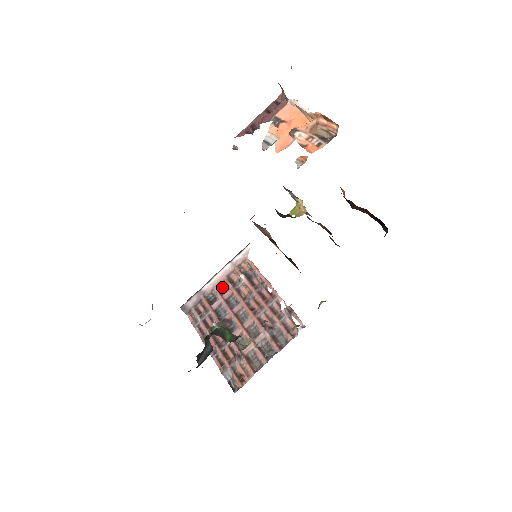
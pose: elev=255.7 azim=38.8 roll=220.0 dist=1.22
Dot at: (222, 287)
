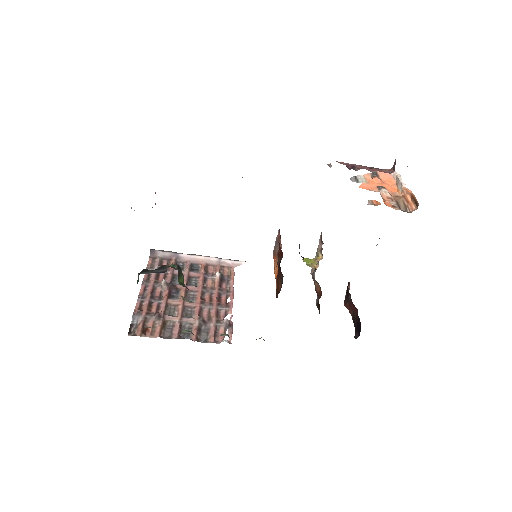
Dot at: (195, 267)
